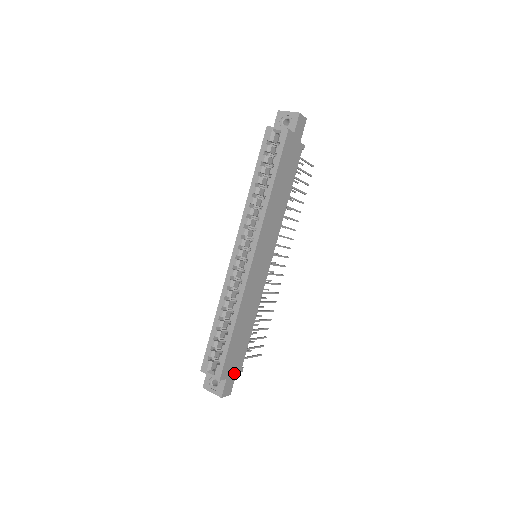
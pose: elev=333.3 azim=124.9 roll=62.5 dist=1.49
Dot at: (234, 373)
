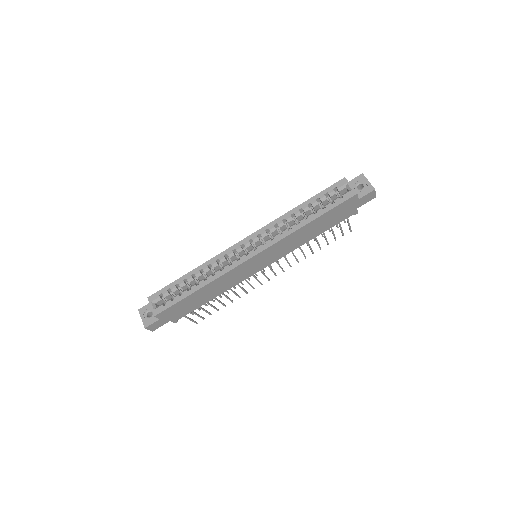
Dot at: (168, 320)
